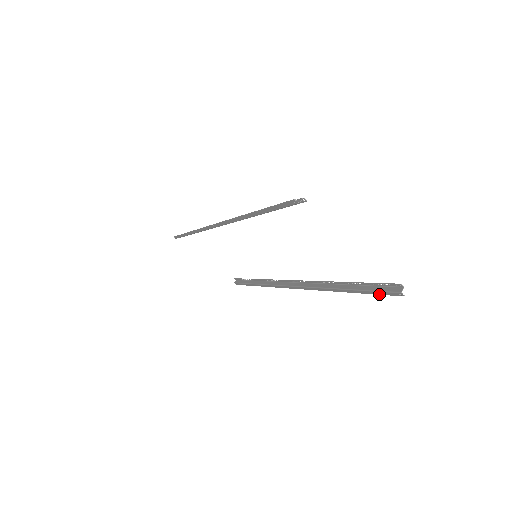
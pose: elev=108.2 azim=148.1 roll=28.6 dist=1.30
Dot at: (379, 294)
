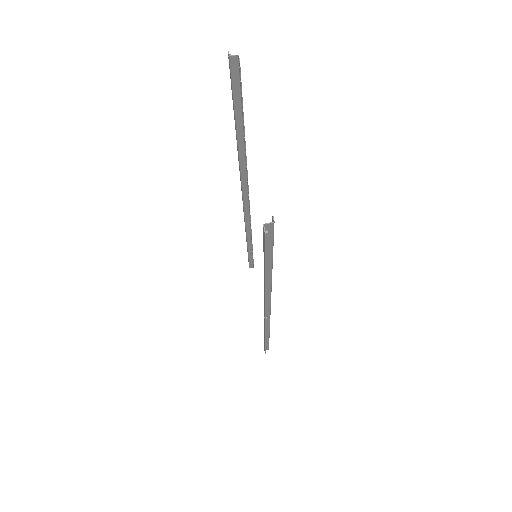
Dot at: (265, 254)
